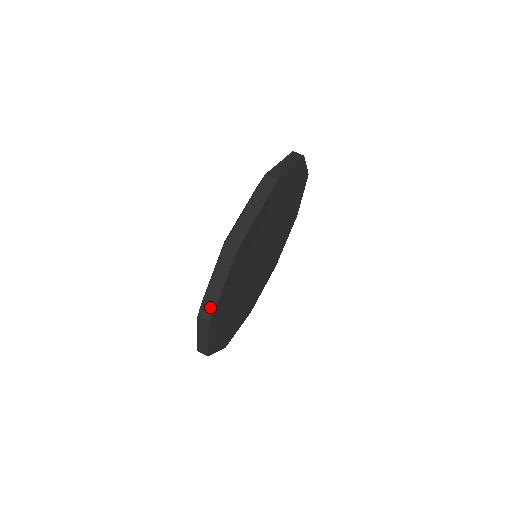
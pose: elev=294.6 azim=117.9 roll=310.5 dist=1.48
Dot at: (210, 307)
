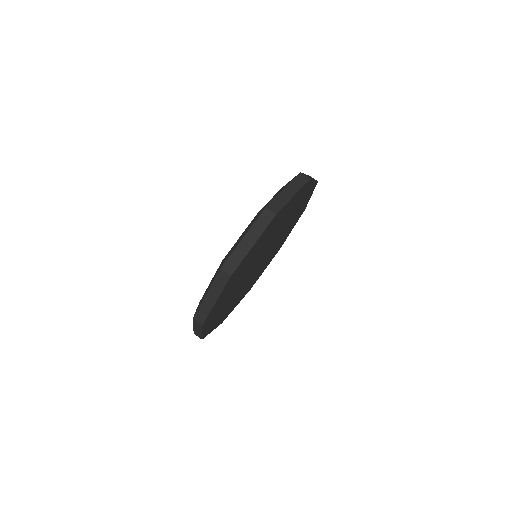
Dot at: (203, 314)
